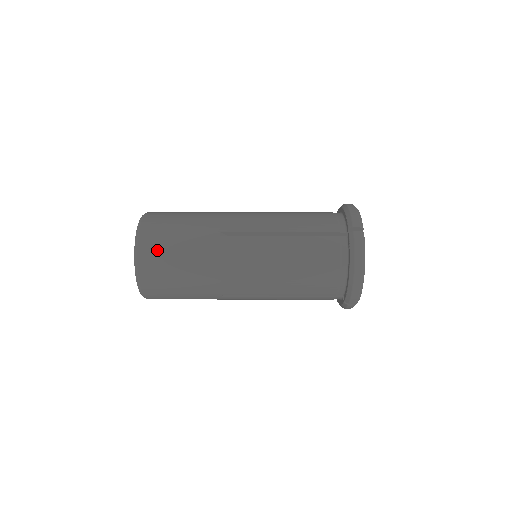
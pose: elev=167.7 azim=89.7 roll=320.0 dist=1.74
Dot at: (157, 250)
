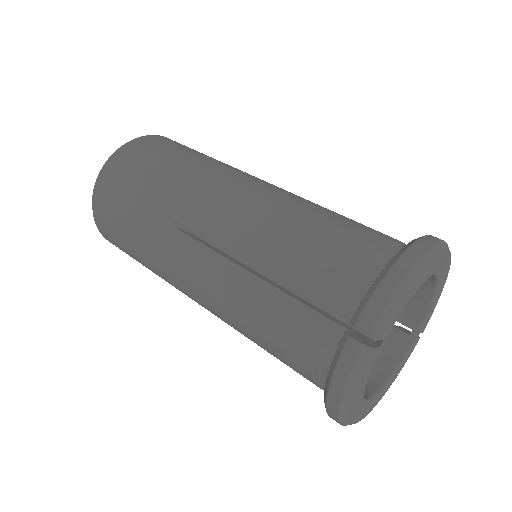
Dot at: (108, 211)
